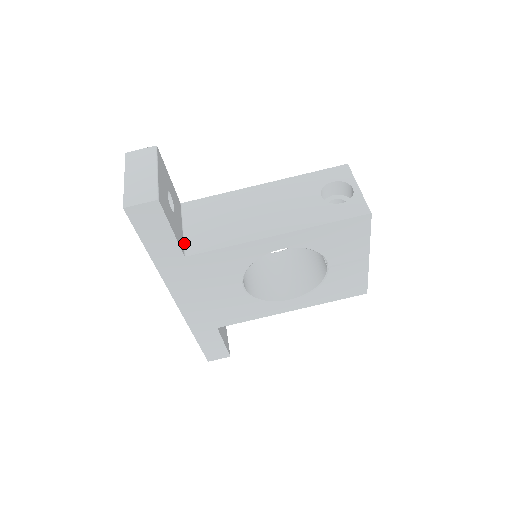
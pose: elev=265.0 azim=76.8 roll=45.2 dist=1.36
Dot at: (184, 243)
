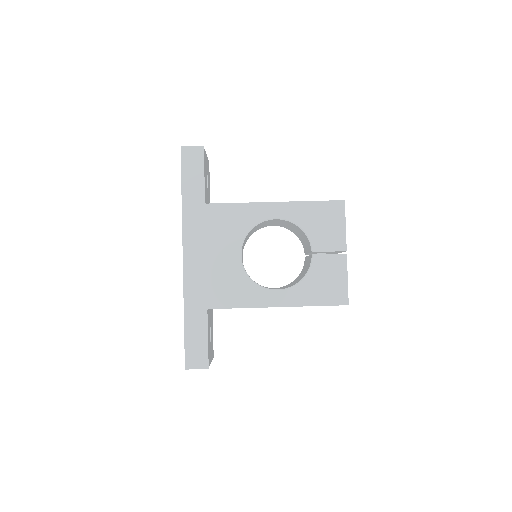
Dot at: occluded
